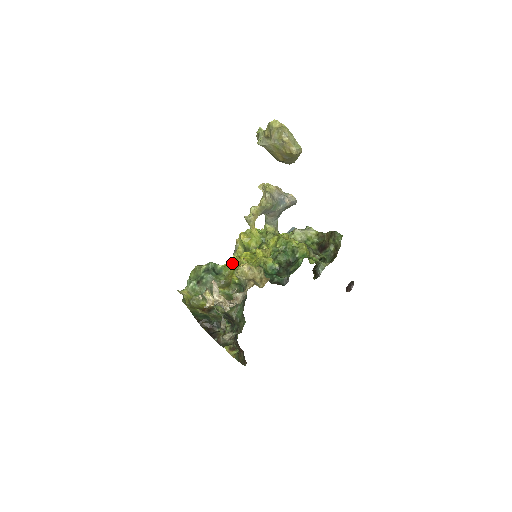
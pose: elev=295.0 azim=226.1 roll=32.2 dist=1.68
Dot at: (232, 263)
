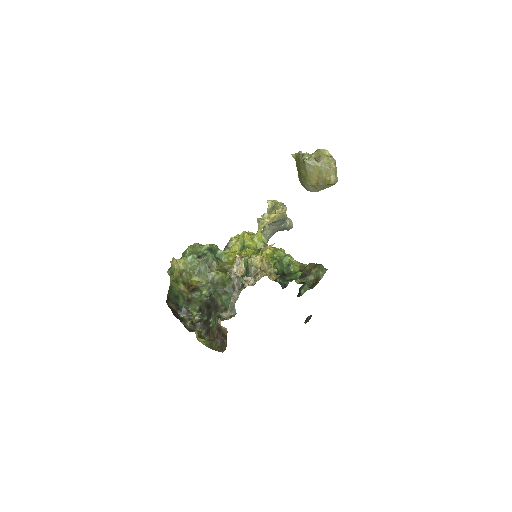
Dot at: (235, 253)
